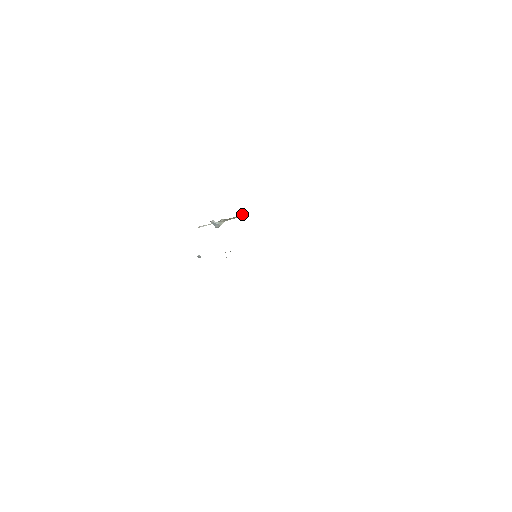
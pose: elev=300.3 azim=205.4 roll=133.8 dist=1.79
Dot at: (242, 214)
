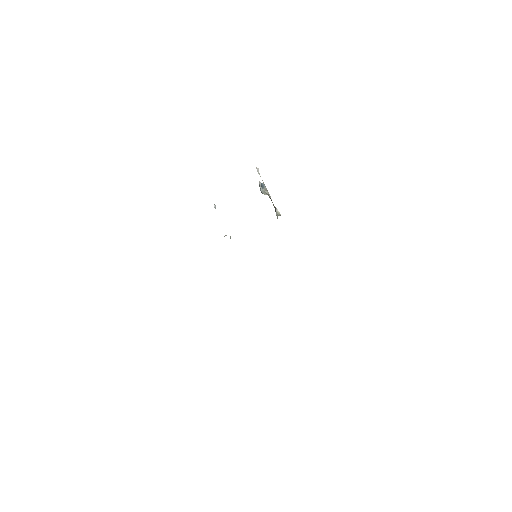
Dot at: (277, 212)
